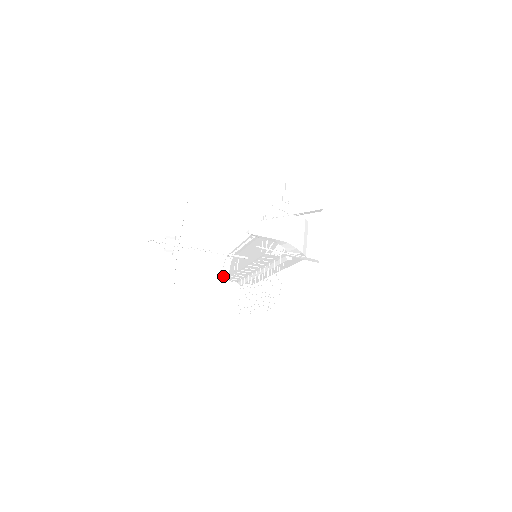
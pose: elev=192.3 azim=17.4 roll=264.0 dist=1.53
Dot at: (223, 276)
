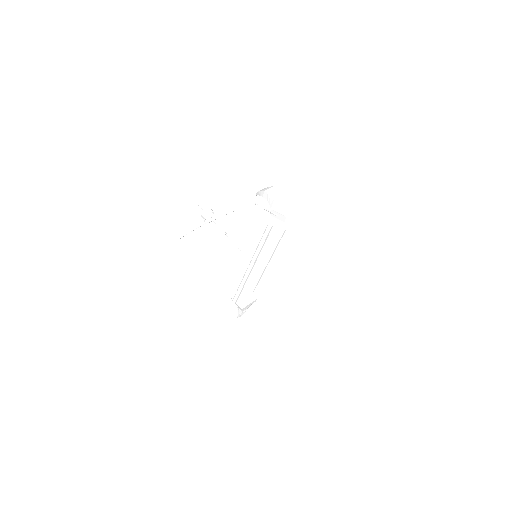
Dot at: occluded
